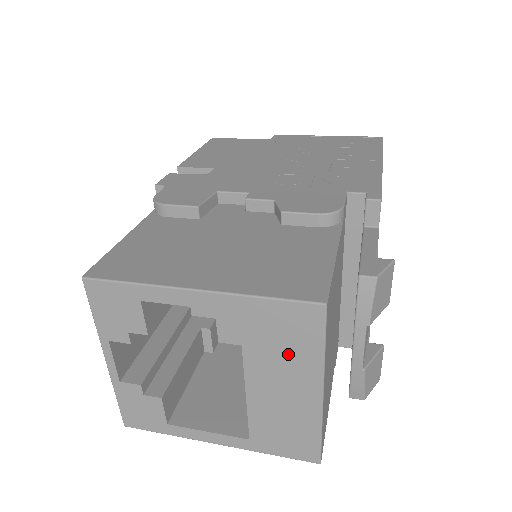
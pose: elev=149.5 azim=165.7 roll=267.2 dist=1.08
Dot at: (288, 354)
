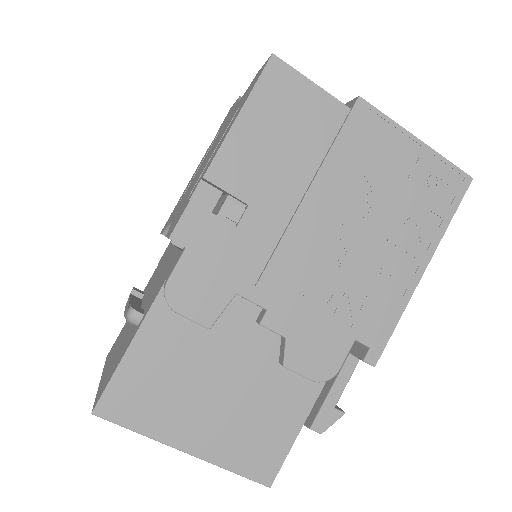
Dot at: occluded
